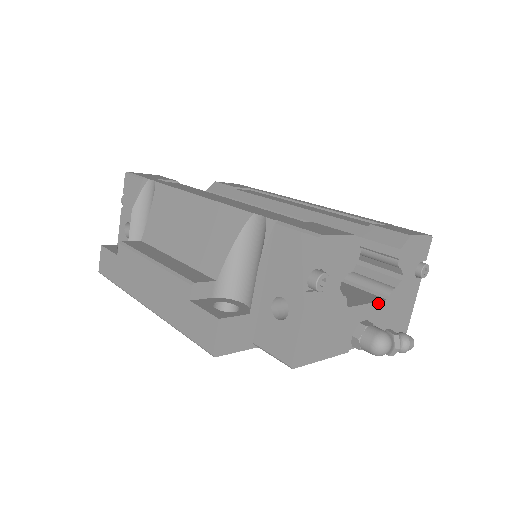
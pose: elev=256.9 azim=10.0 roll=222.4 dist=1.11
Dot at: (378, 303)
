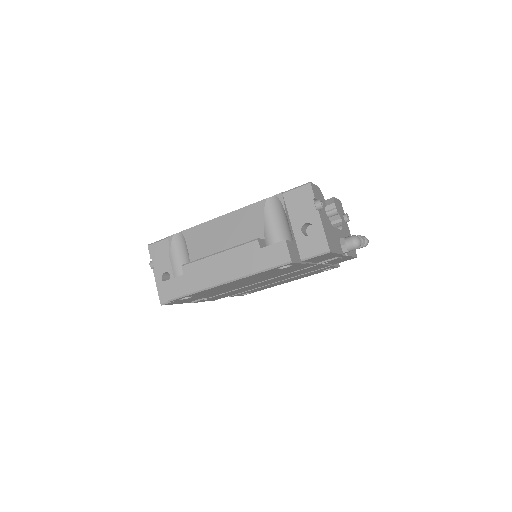
Dot at: (340, 230)
